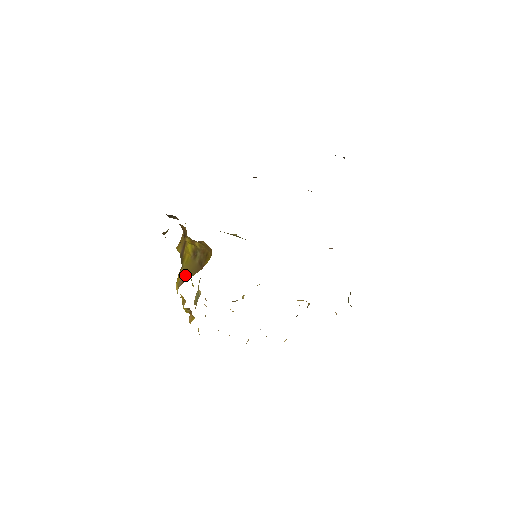
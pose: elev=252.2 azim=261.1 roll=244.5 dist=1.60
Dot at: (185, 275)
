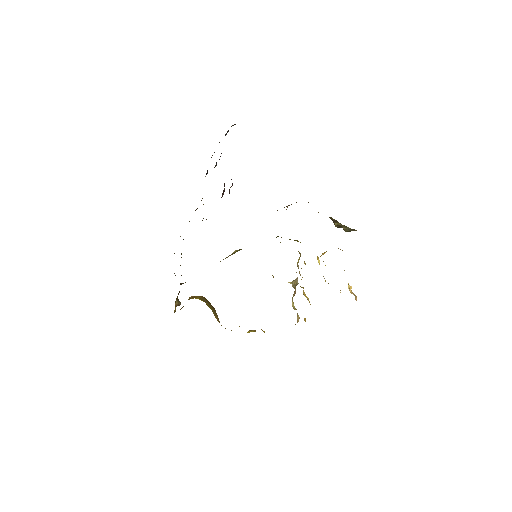
Dot at: (217, 317)
